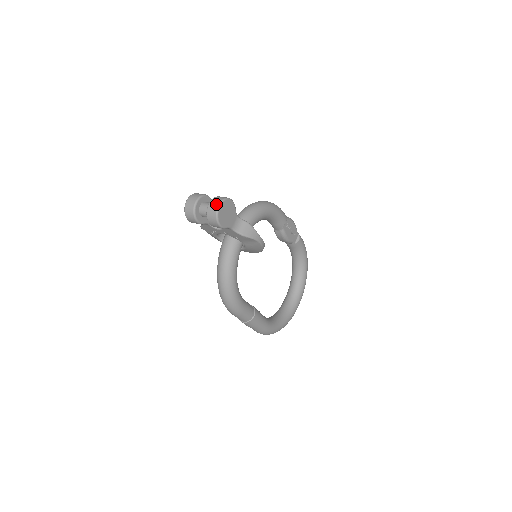
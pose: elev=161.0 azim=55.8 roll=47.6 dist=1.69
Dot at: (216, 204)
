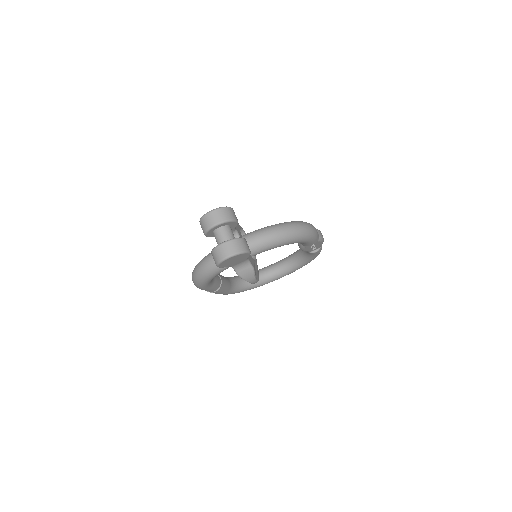
Dot at: (227, 253)
